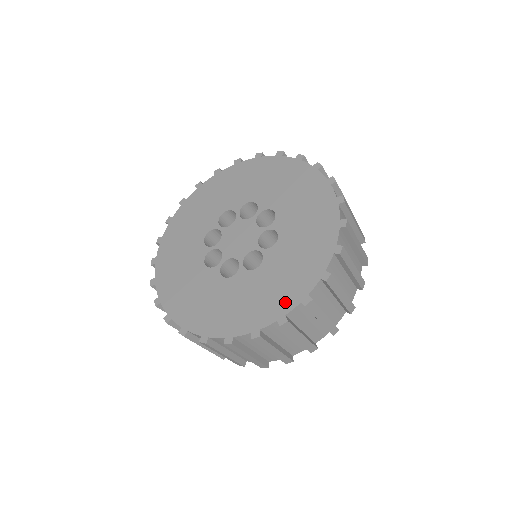
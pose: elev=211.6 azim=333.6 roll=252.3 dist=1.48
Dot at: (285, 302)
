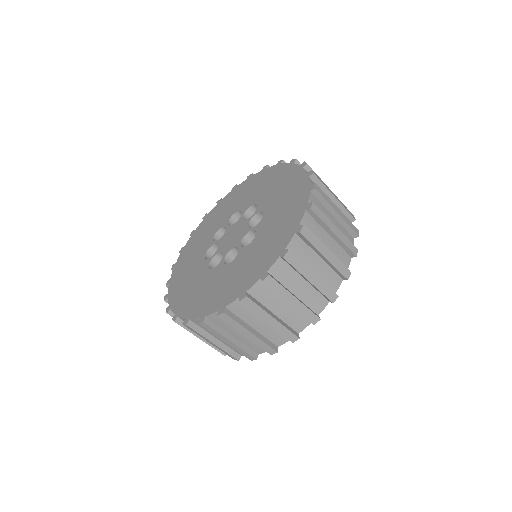
Dot at: (230, 295)
